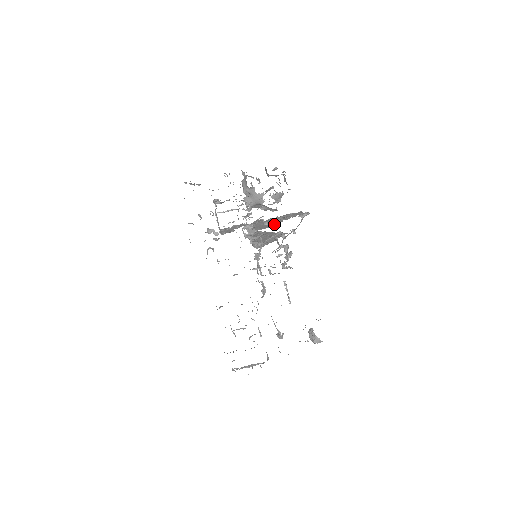
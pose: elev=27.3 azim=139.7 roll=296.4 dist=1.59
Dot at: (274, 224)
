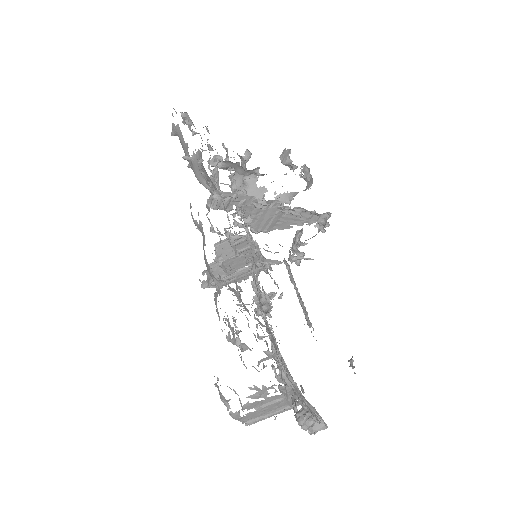
Dot at: (279, 228)
